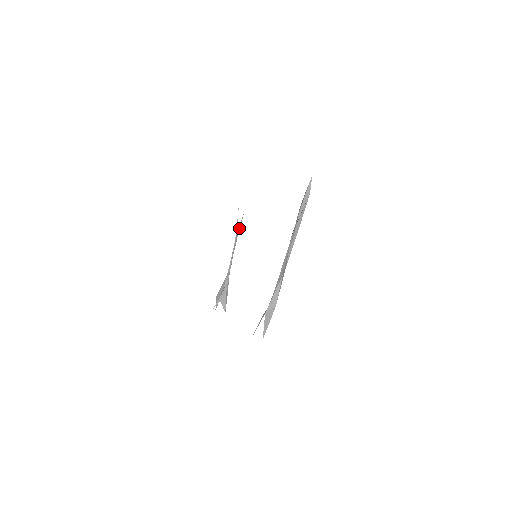
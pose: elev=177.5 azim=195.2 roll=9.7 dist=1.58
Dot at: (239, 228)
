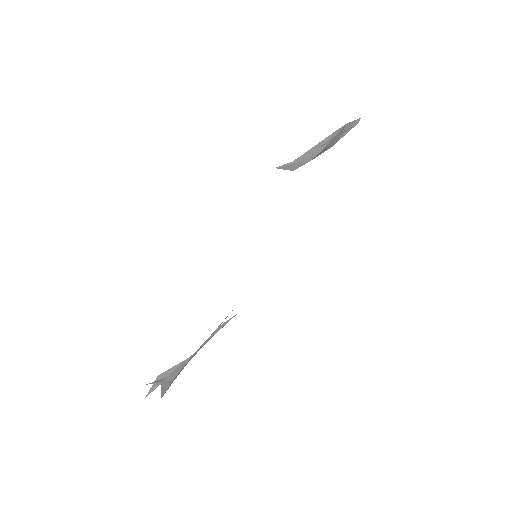
Dot at: (225, 324)
